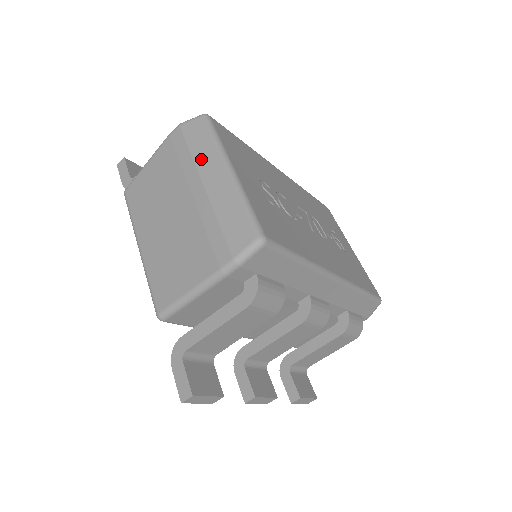
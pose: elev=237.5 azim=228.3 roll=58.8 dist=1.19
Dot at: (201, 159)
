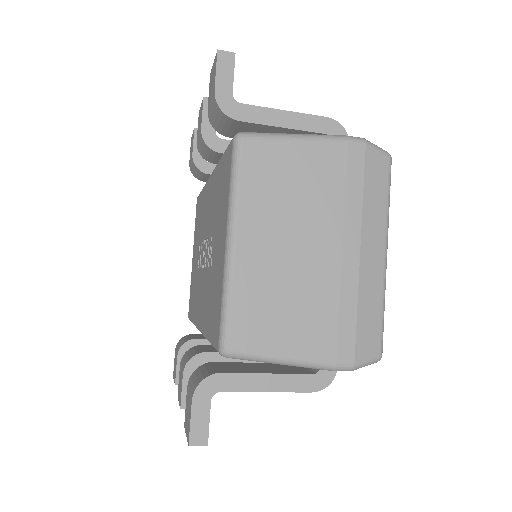
Dot at: (370, 216)
